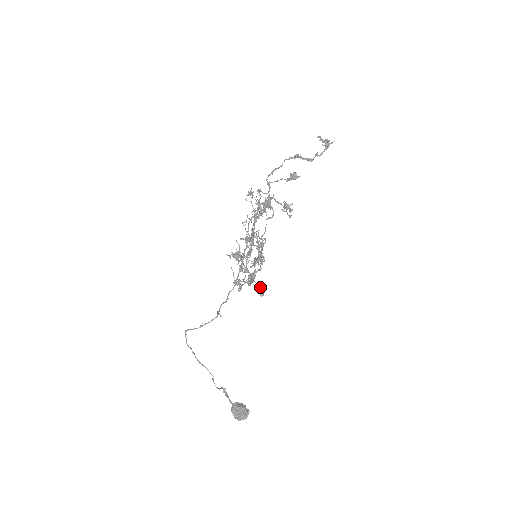
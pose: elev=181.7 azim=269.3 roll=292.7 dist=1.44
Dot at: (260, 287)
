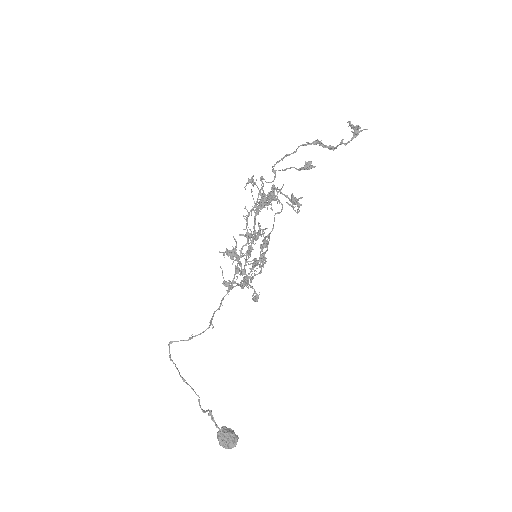
Dot at: (255, 291)
